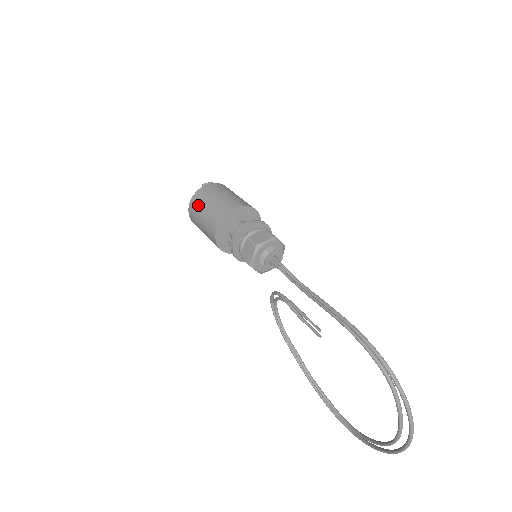
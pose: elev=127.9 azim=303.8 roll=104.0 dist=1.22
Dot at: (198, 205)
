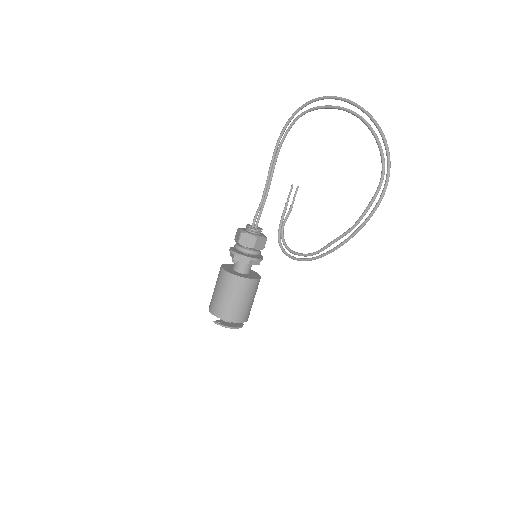
Dot at: (212, 297)
